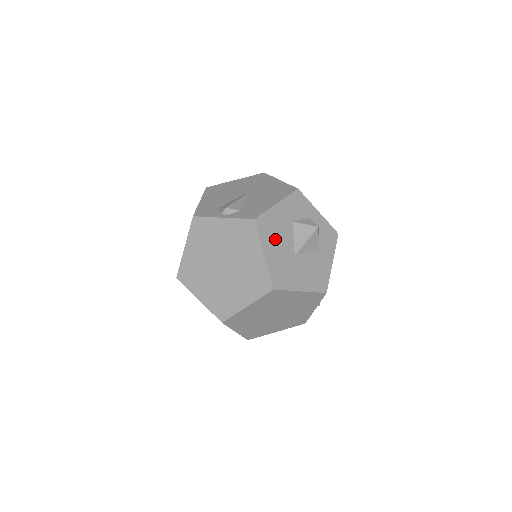
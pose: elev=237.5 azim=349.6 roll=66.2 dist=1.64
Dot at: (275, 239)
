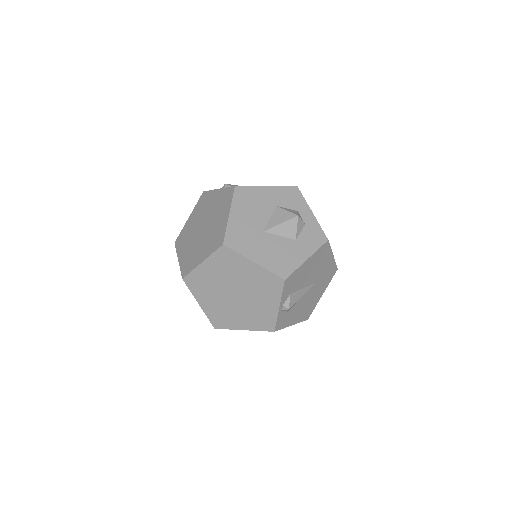
Dot at: (248, 209)
